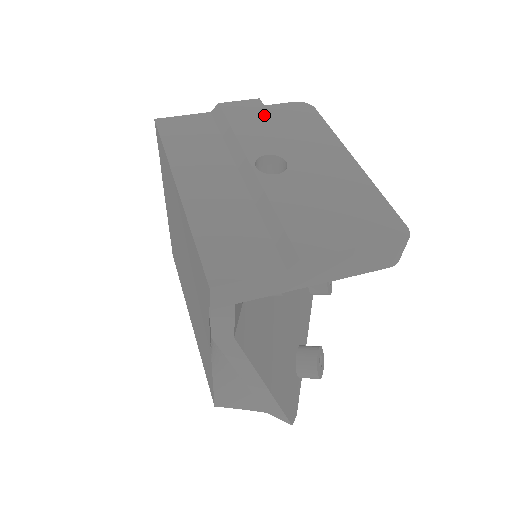
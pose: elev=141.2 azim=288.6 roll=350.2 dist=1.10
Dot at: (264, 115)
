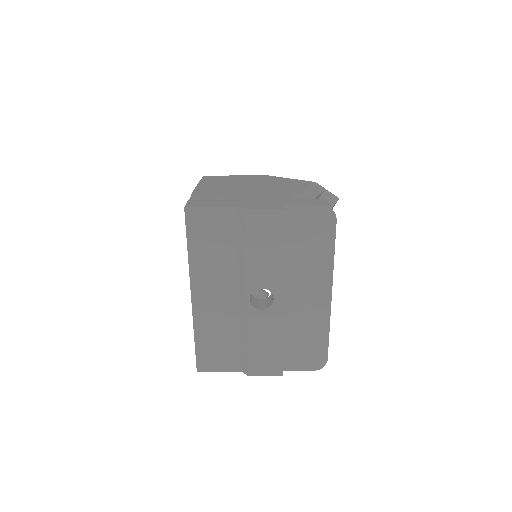
Dot at: (279, 237)
